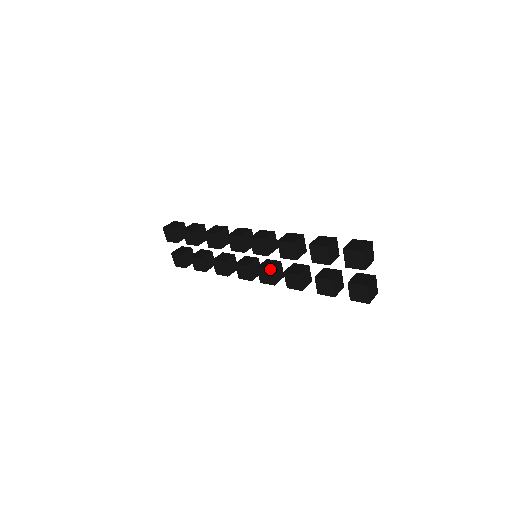
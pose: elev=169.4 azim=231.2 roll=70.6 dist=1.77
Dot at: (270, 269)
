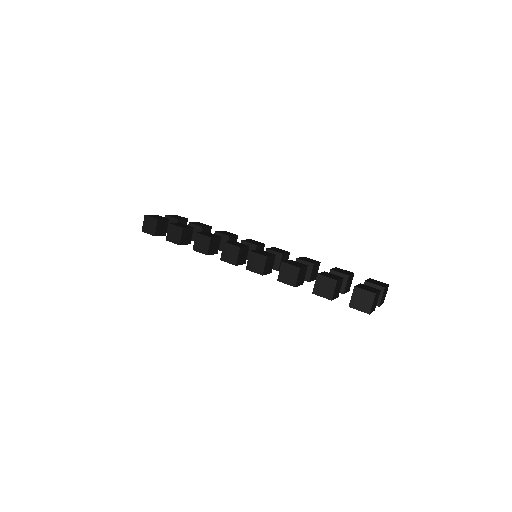
Dot at: occluded
